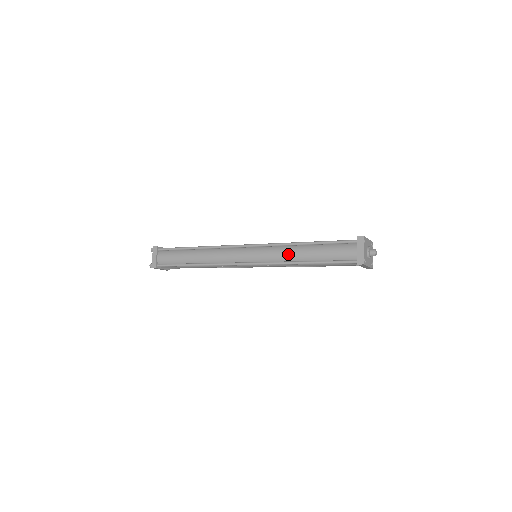
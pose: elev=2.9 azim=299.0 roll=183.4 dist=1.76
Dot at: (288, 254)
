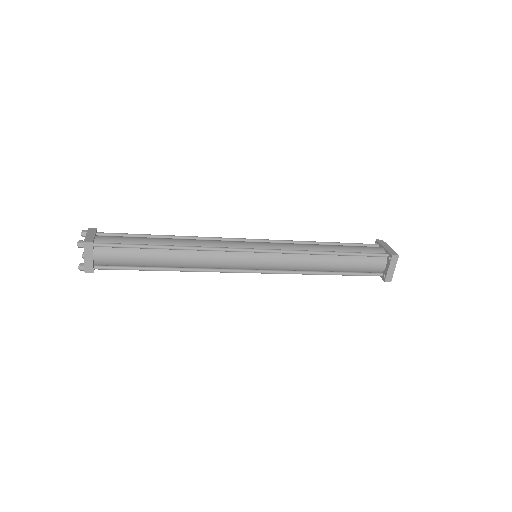
Dot at: (309, 265)
